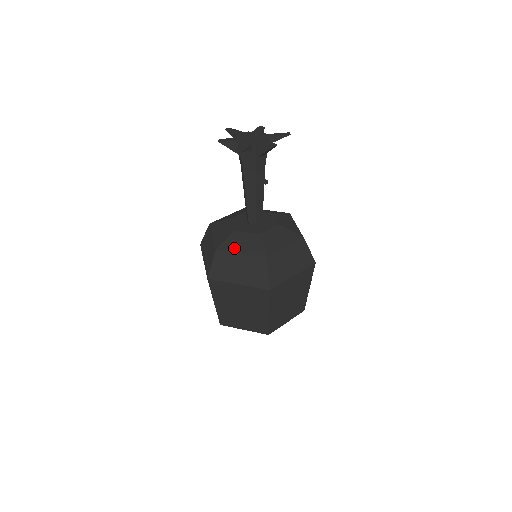
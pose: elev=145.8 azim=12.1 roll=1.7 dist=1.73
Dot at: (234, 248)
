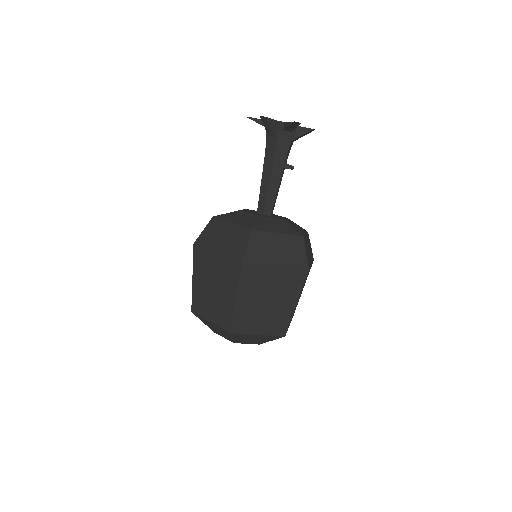
Dot at: (269, 228)
